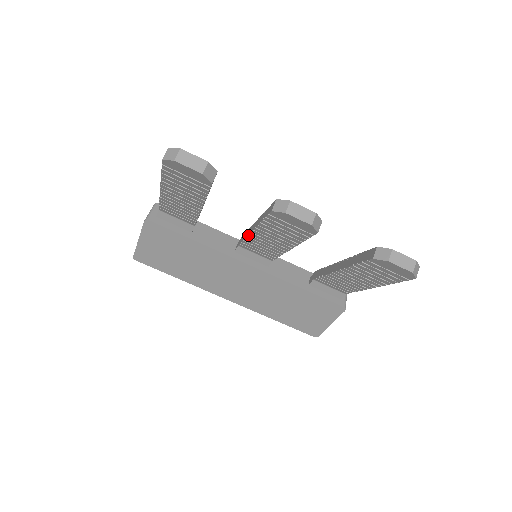
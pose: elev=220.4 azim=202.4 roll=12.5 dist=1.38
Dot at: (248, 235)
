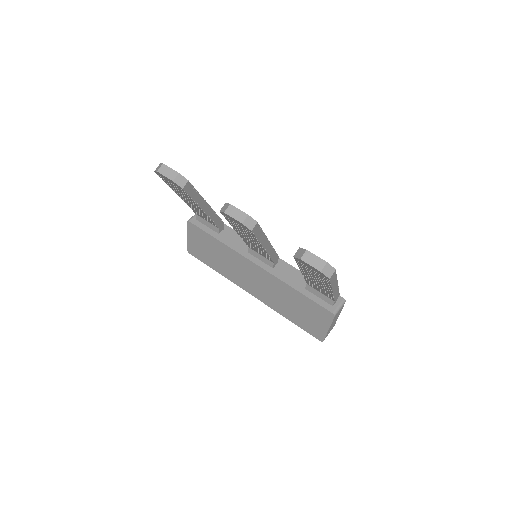
Dot at: occluded
